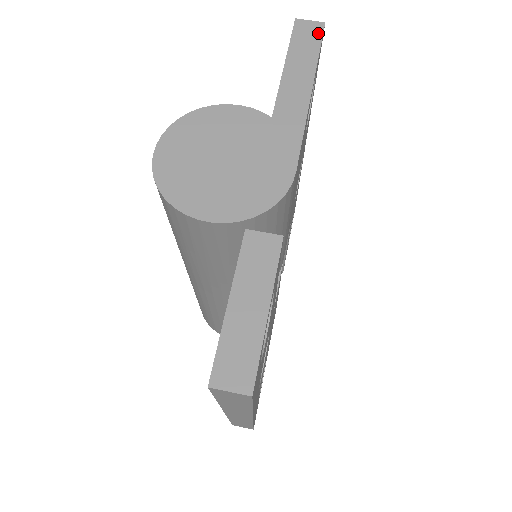
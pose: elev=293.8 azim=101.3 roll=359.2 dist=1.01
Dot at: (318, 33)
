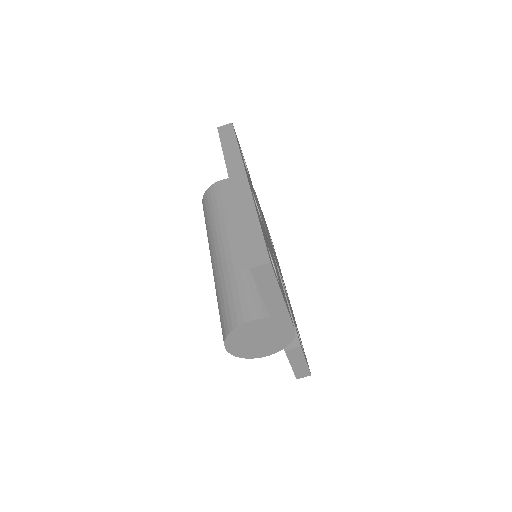
Dot at: (270, 271)
